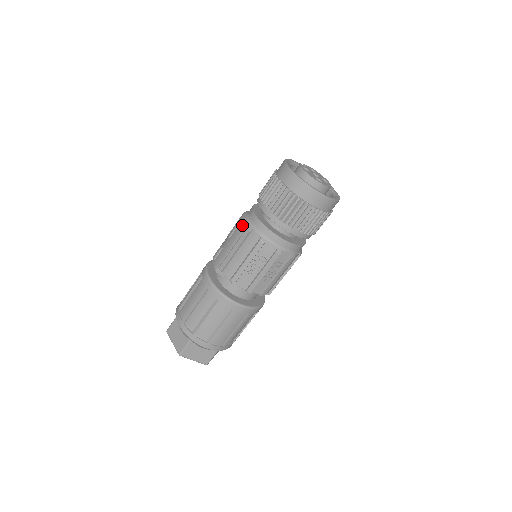
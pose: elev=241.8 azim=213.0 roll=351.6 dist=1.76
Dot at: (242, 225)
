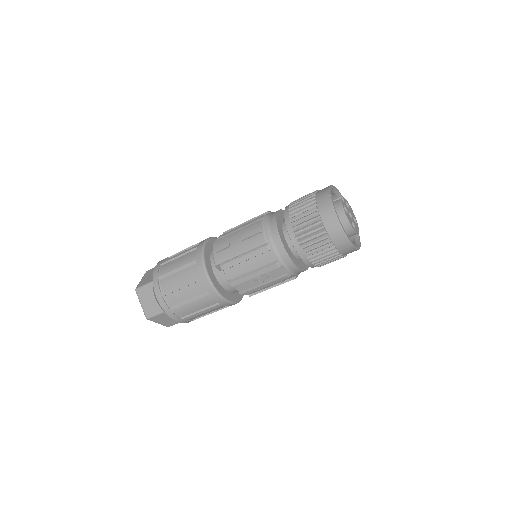
Dot at: (261, 239)
